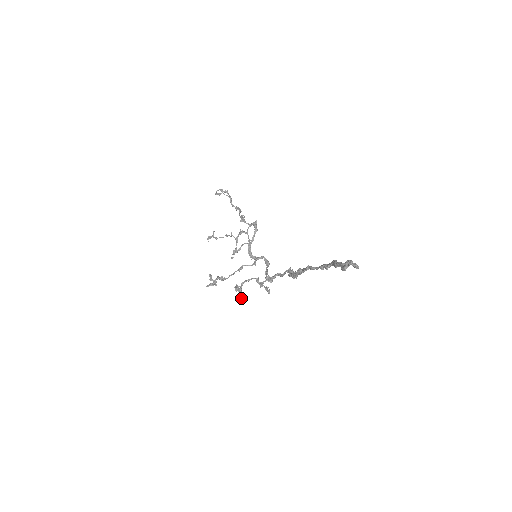
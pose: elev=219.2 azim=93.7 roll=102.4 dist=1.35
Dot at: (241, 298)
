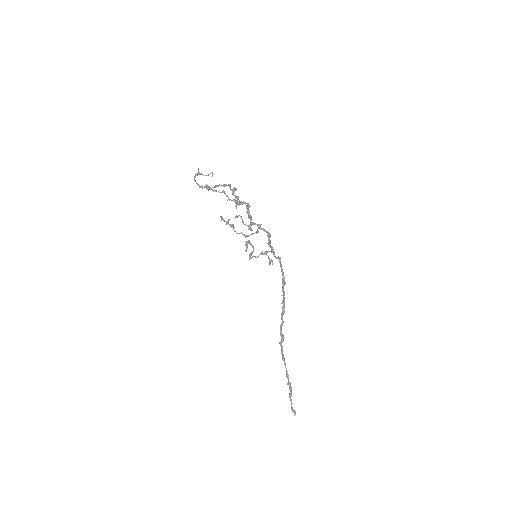
Dot at: (252, 253)
